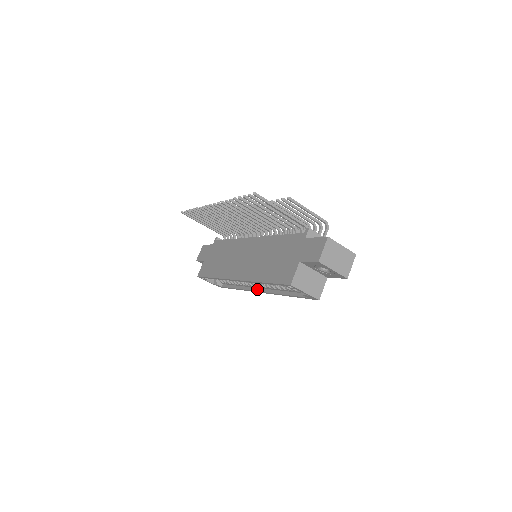
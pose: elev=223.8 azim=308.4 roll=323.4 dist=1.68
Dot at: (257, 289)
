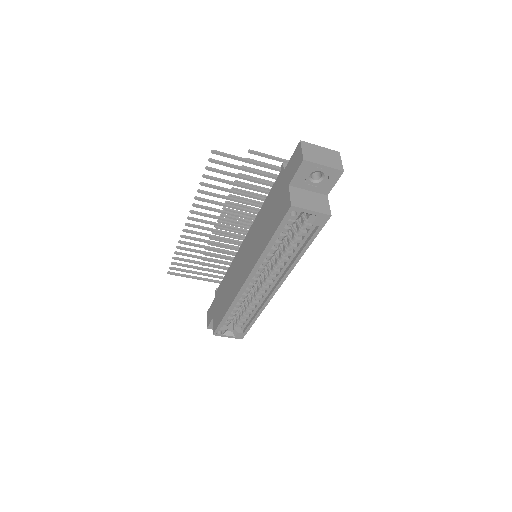
Dot at: (274, 287)
